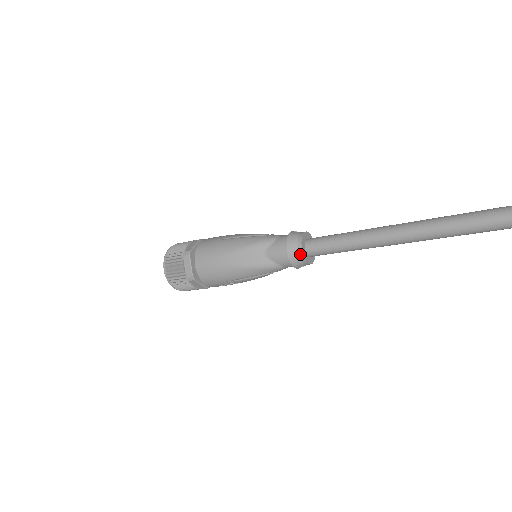
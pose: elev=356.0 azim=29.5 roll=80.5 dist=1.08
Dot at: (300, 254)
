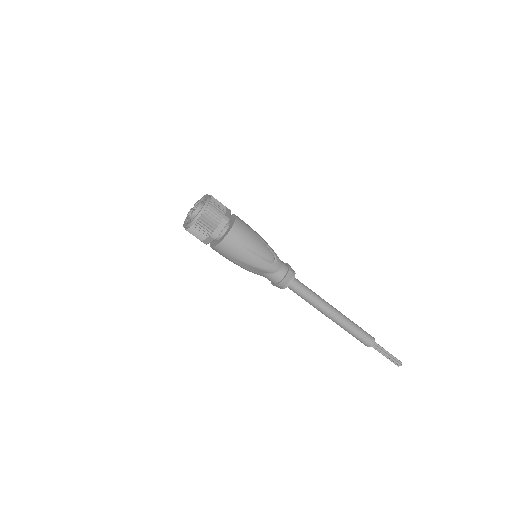
Dot at: (280, 288)
